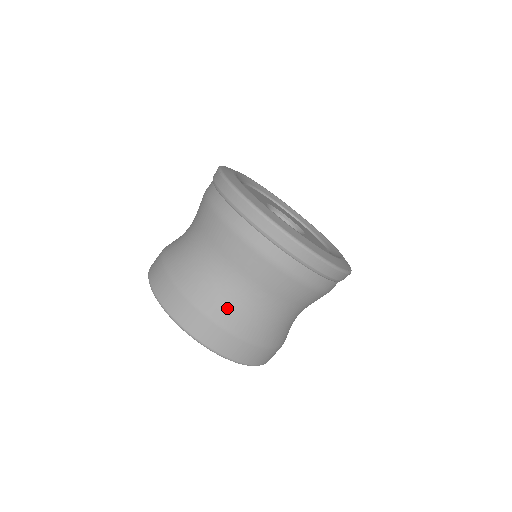
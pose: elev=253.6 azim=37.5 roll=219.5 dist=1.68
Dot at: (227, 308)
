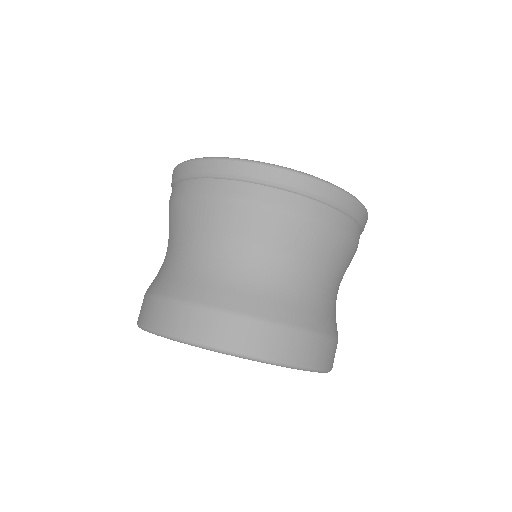
Dot at: (308, 308)
